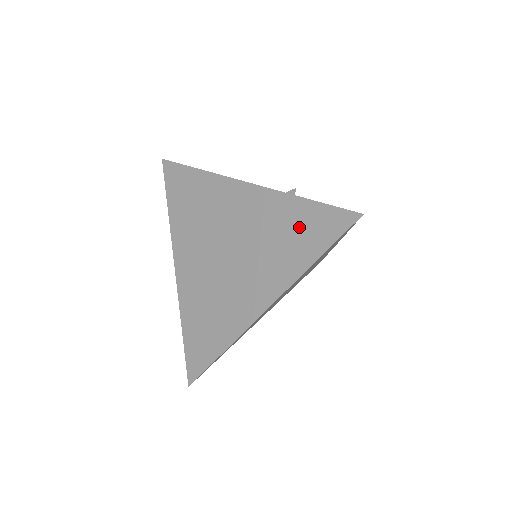
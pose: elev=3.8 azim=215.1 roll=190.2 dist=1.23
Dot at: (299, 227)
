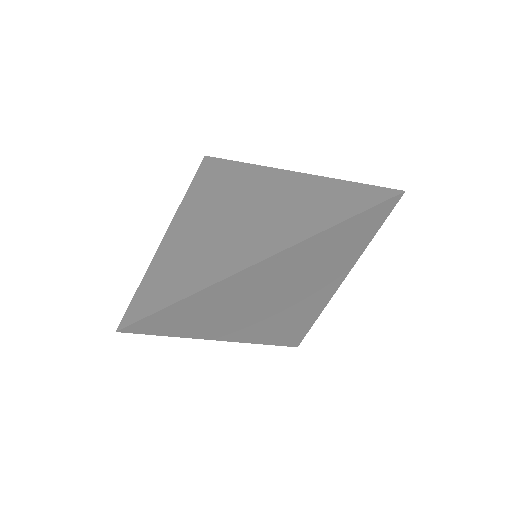
Dot at: (331, 198)
